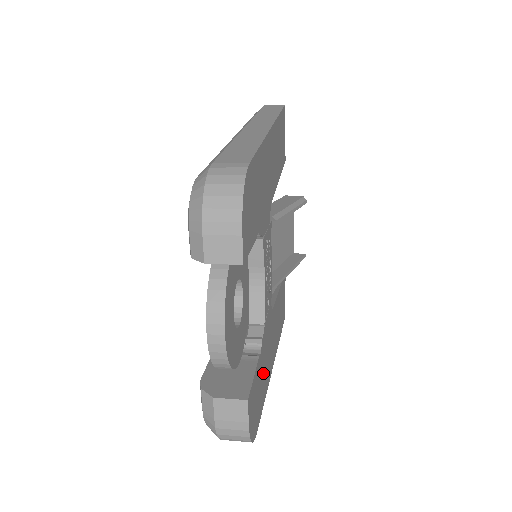
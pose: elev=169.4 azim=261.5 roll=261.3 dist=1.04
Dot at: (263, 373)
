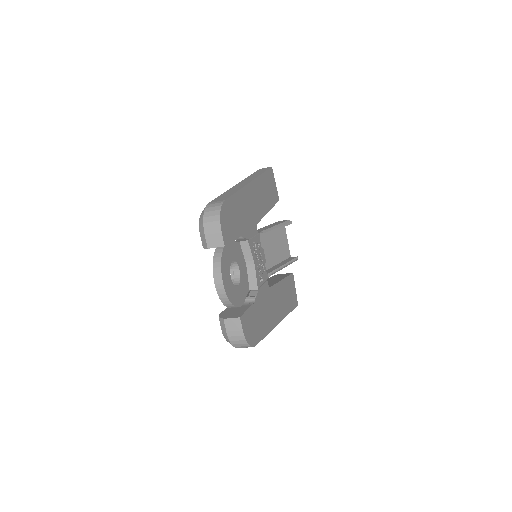
Dot at: (261, 318)
